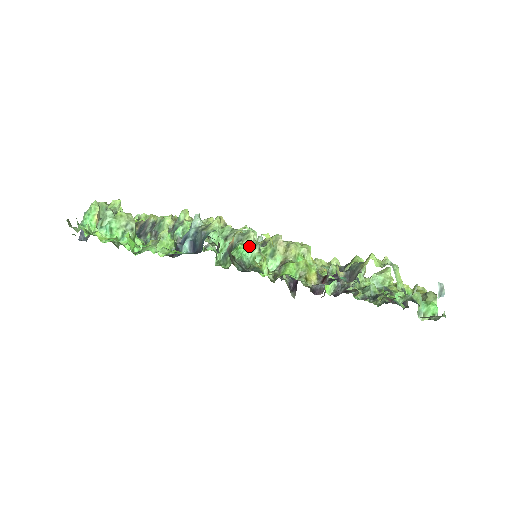
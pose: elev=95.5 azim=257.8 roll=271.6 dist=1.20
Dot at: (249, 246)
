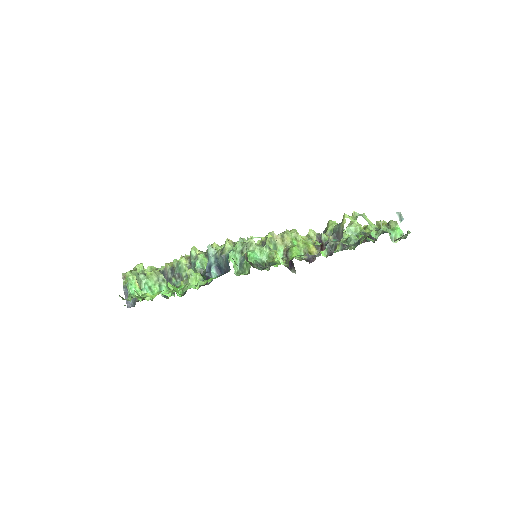
Dot at: (255, 250)
